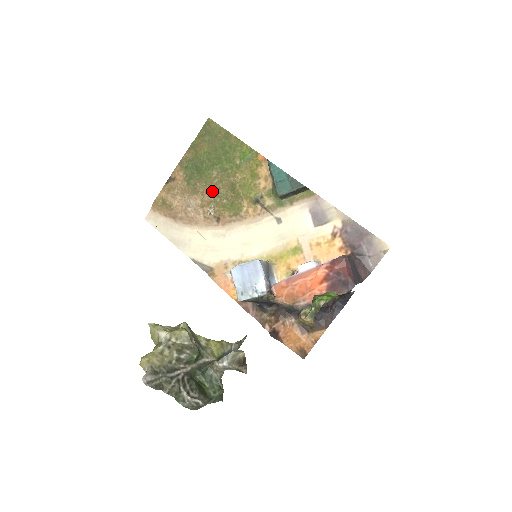
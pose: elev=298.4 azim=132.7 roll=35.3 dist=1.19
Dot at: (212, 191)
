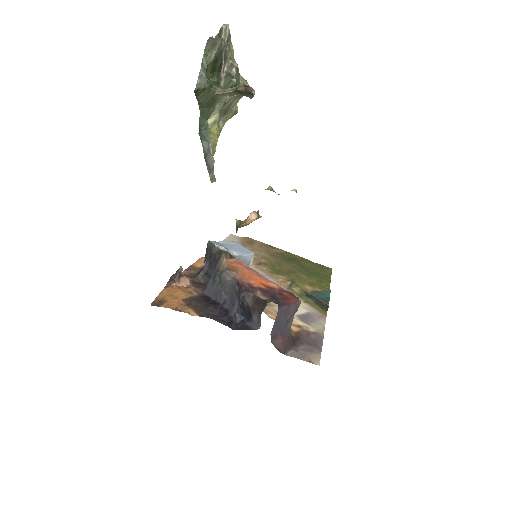
Dot at: (280, 263)
